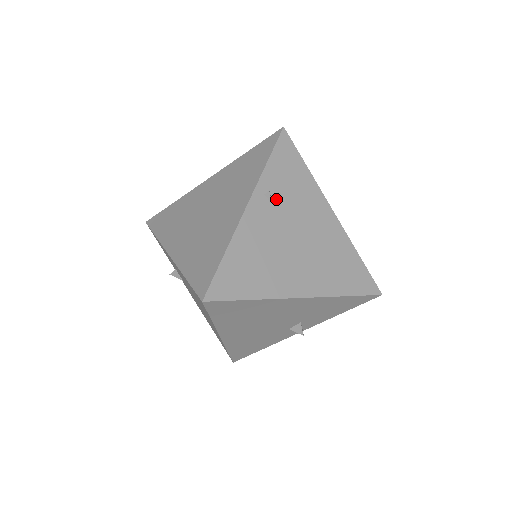
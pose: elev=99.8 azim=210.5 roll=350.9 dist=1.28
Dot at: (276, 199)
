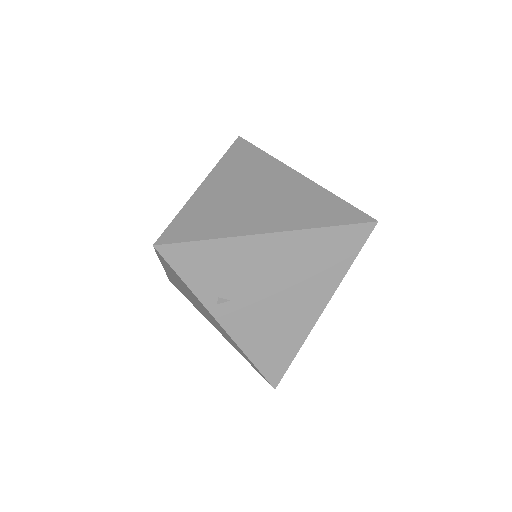
Dot at: (227, 294)
